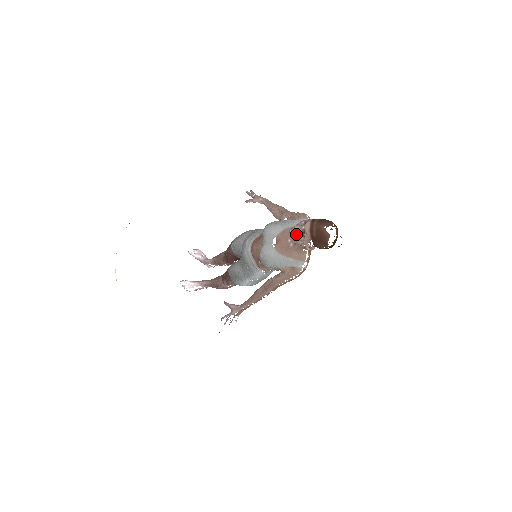
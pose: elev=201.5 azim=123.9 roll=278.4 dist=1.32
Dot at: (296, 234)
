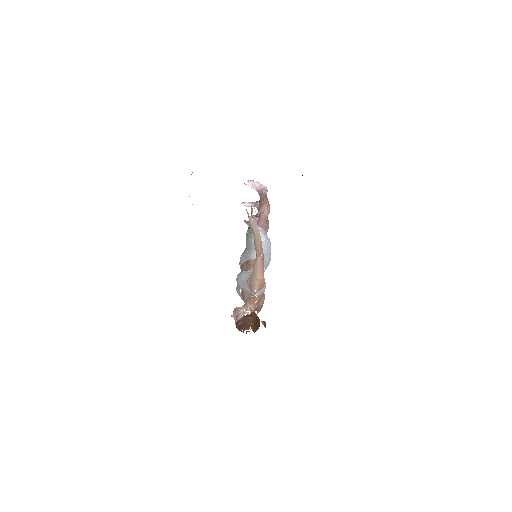
Dot at: occluded
